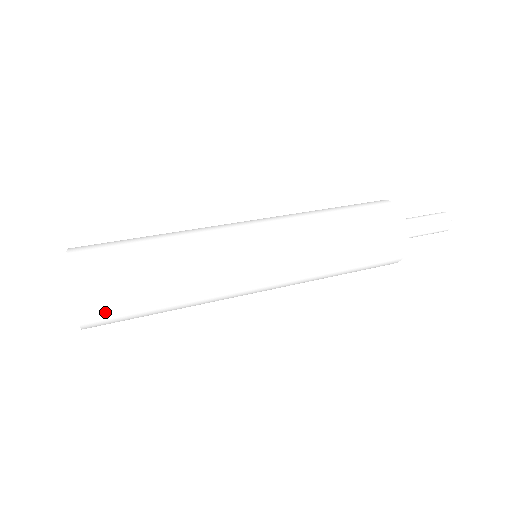
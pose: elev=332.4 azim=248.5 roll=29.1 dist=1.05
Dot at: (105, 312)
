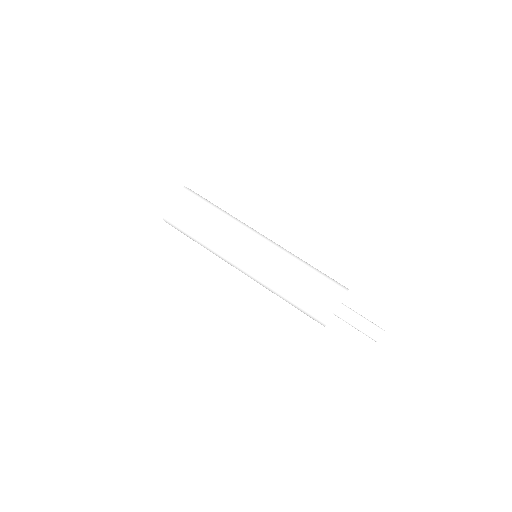
Dot at: (173, 224)
